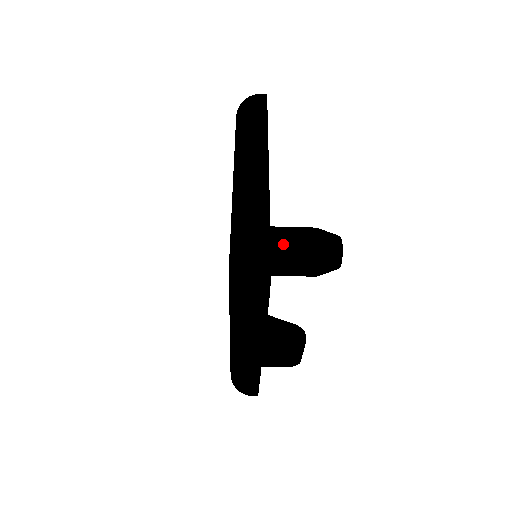
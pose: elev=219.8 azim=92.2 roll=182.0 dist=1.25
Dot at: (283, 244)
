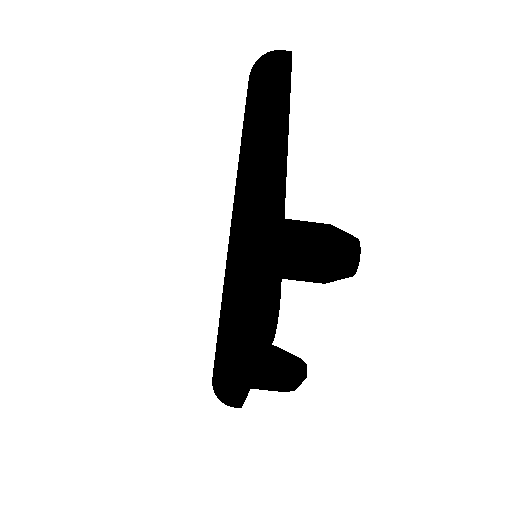
Dot at: (290, 245)
